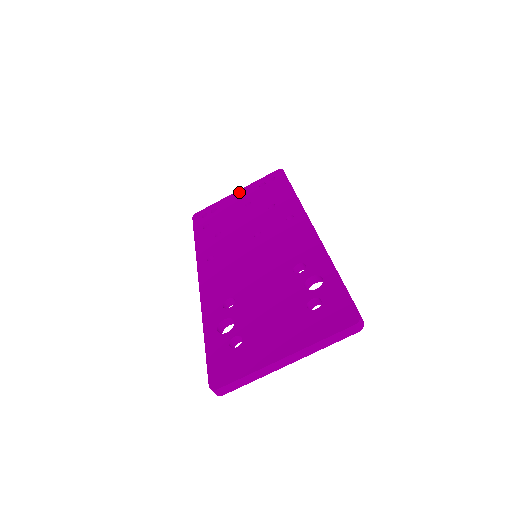
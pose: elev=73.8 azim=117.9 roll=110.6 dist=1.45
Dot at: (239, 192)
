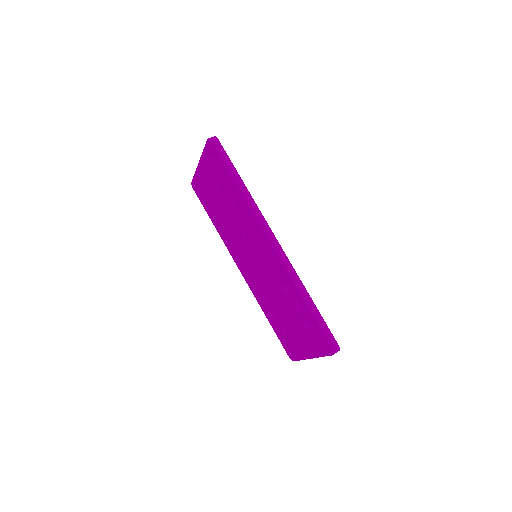
Dot at: (201, 166)
